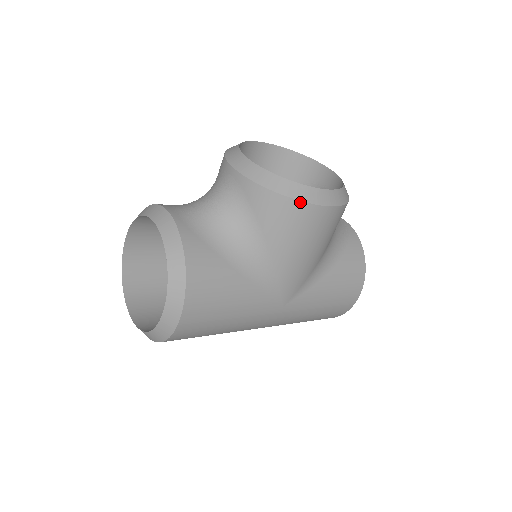
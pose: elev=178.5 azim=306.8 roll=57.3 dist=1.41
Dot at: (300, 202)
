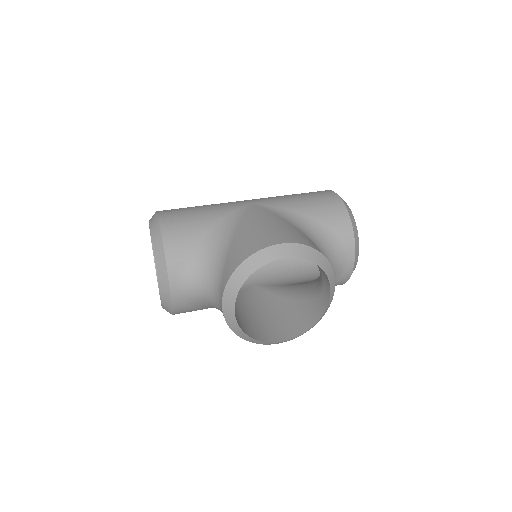
Dot at: (256, 343)
